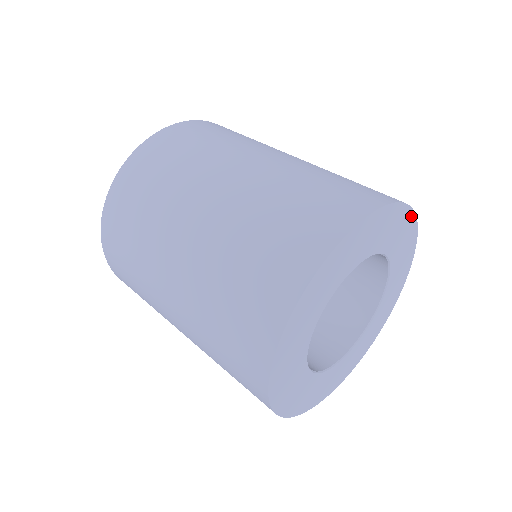
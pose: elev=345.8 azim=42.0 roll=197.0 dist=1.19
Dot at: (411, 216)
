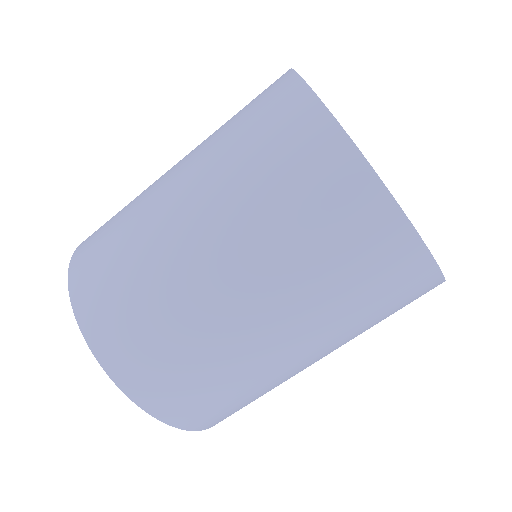
Dot at: occluded
